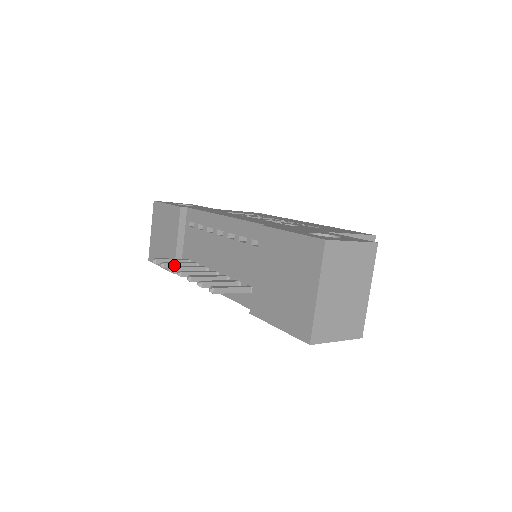
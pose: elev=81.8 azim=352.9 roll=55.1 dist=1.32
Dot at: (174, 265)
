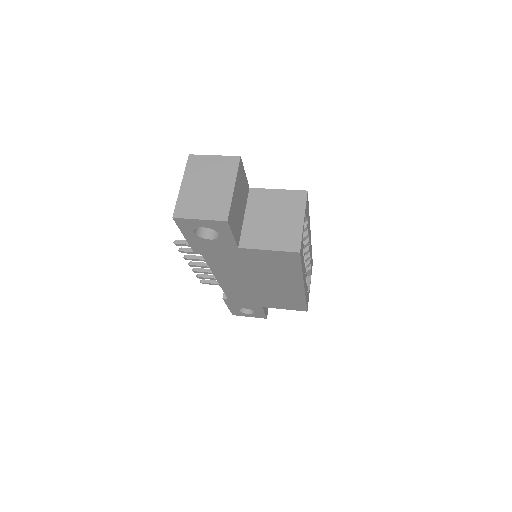
Dot at: (206, 276)
